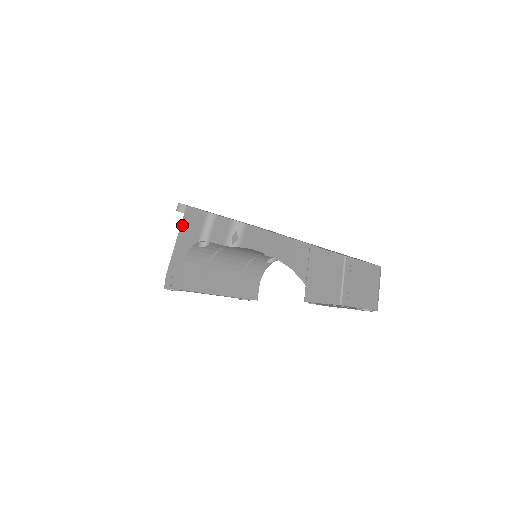
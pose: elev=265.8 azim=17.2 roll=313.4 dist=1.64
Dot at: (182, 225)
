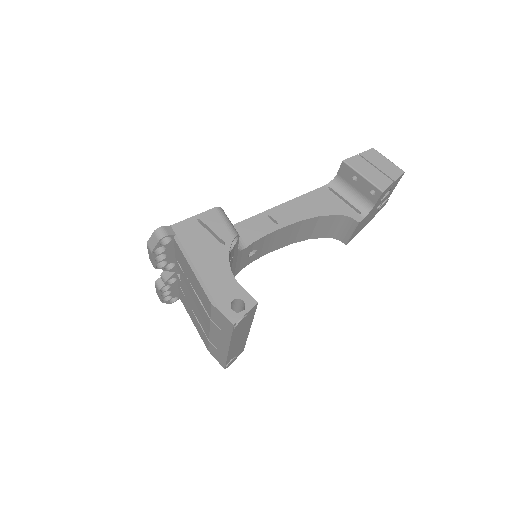
Dot at: (187, 245)
